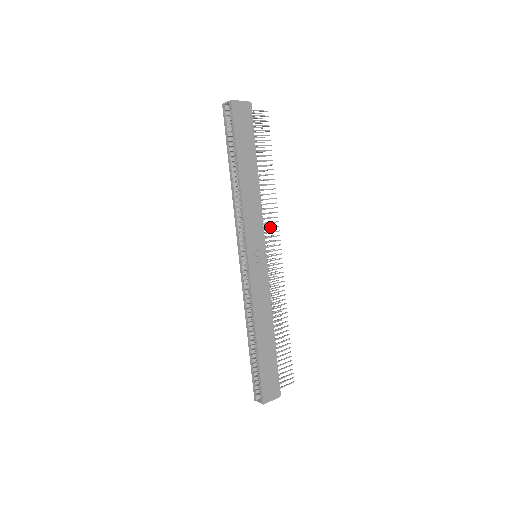
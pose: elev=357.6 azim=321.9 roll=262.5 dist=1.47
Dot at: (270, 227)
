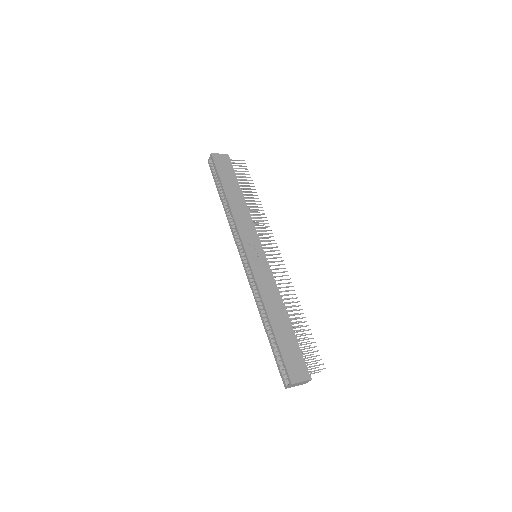
Dot at: (264, 233)
